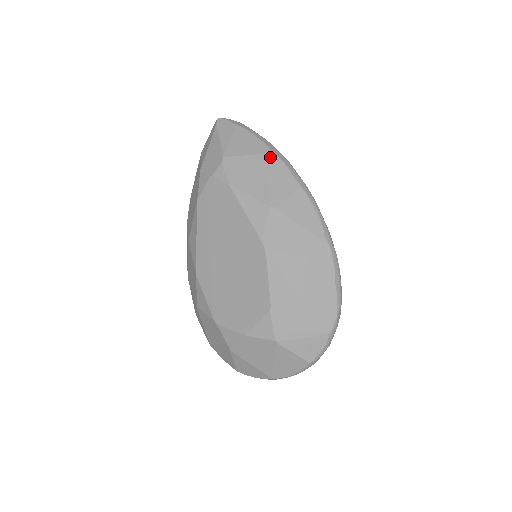
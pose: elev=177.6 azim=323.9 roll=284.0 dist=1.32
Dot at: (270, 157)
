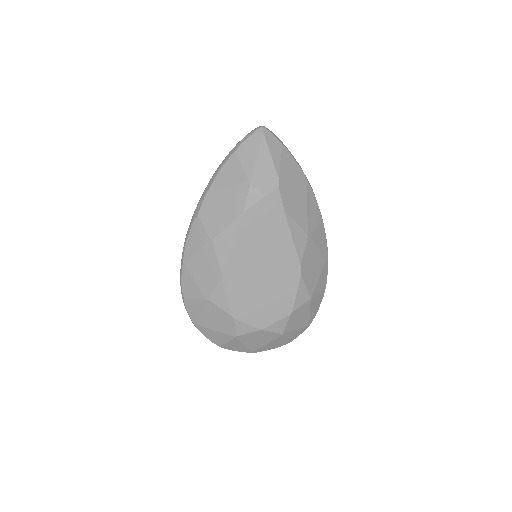
Dot at: (308, 188)
